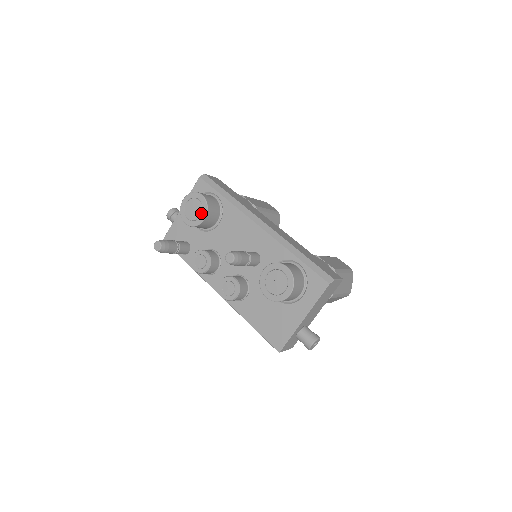
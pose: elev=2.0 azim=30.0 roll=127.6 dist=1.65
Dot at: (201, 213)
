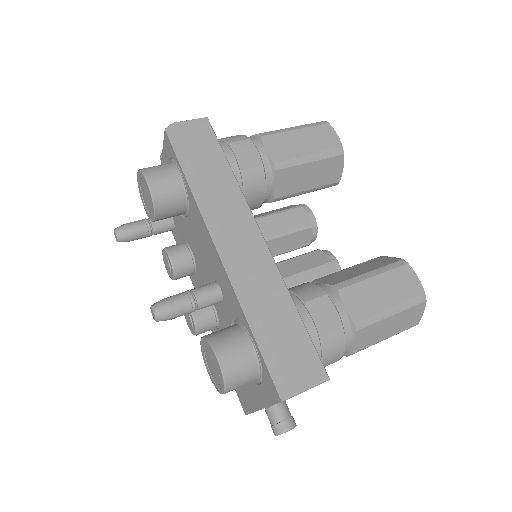
Dot at: (151, 207)
